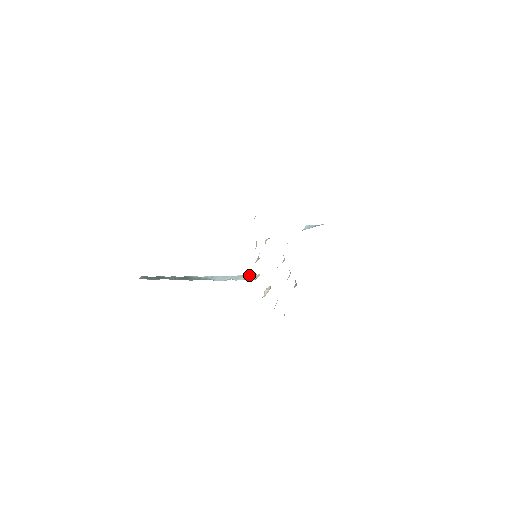
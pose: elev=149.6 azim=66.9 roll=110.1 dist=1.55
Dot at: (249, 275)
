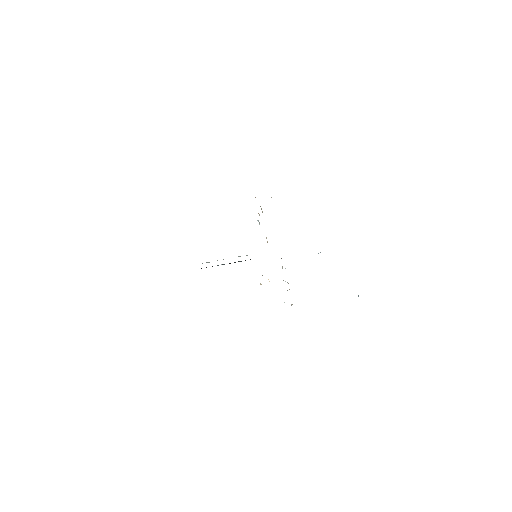
Dot at: (247, 255)
